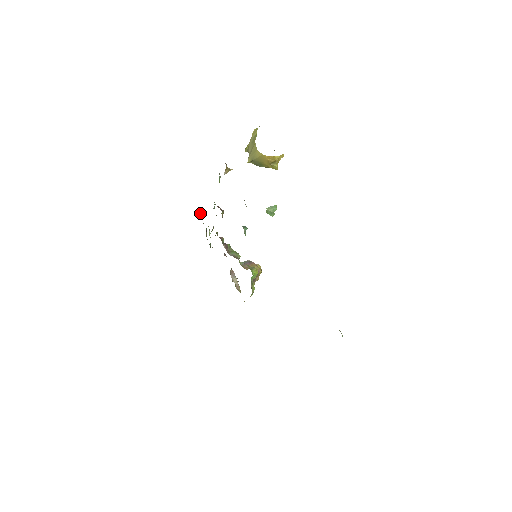
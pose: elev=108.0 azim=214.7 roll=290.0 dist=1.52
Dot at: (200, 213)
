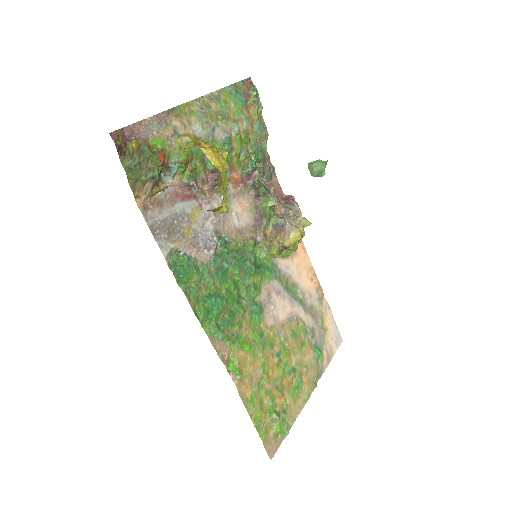
Dot at: (250, 105)
